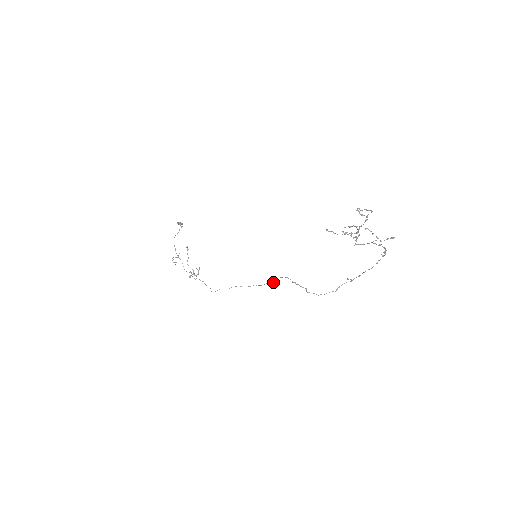
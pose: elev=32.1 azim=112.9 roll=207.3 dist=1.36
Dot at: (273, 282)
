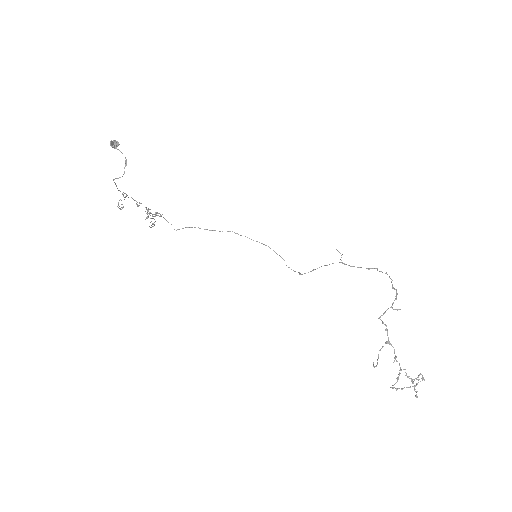
Dot at: occluded
